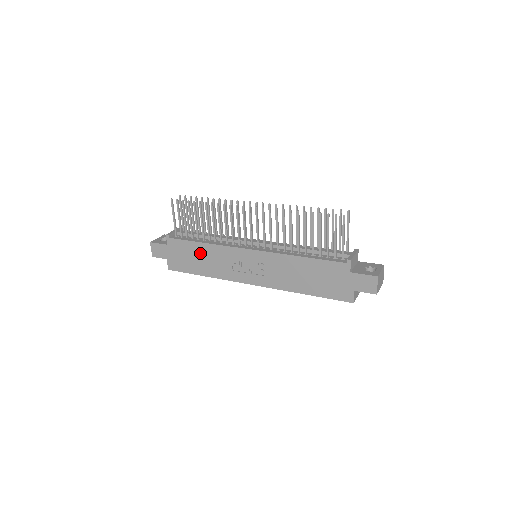
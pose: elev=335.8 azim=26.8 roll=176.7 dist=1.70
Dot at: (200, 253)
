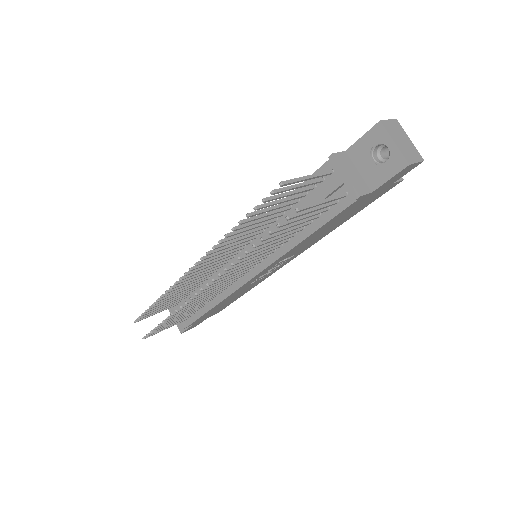
Dot at: occluded
